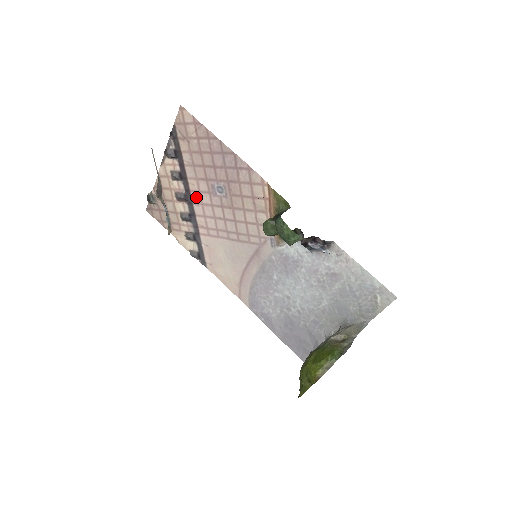
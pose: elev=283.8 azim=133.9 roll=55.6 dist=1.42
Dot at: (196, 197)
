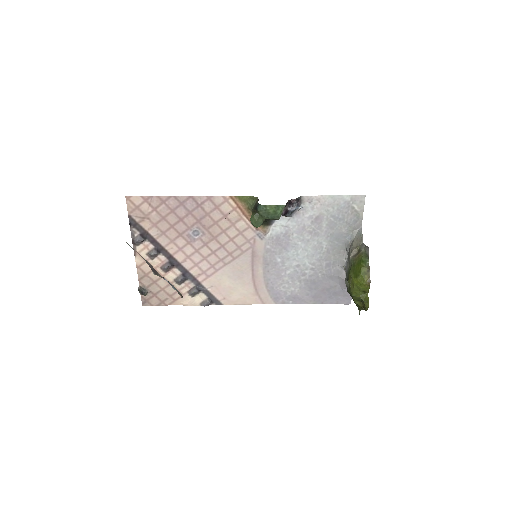
Dot at: (180, 256)
